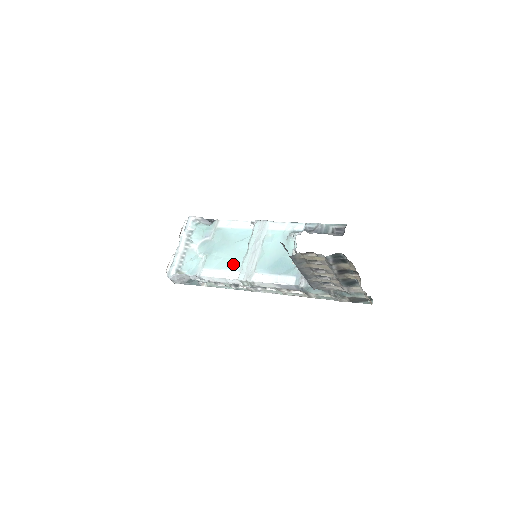
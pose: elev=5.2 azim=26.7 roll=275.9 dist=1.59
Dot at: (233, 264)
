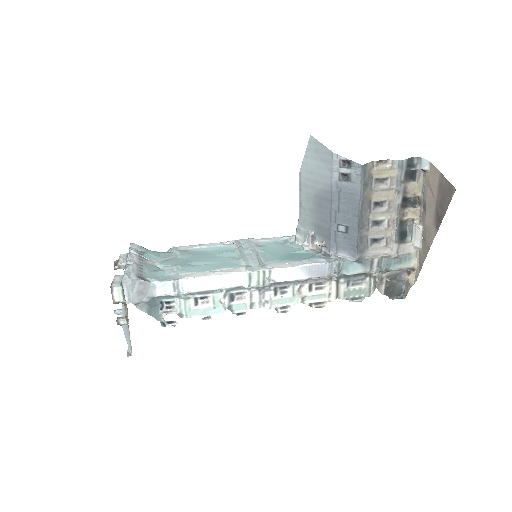
Dot at: (228, 264)
